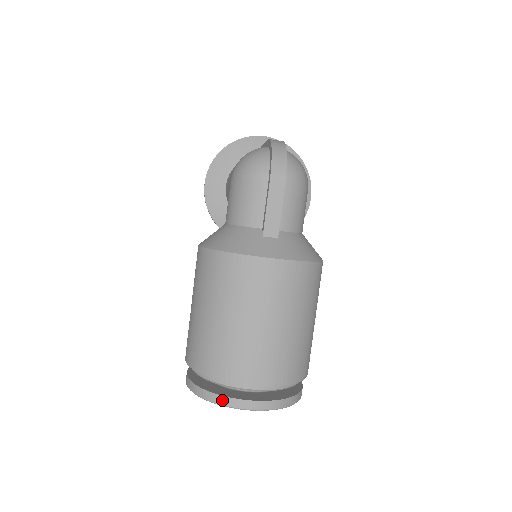
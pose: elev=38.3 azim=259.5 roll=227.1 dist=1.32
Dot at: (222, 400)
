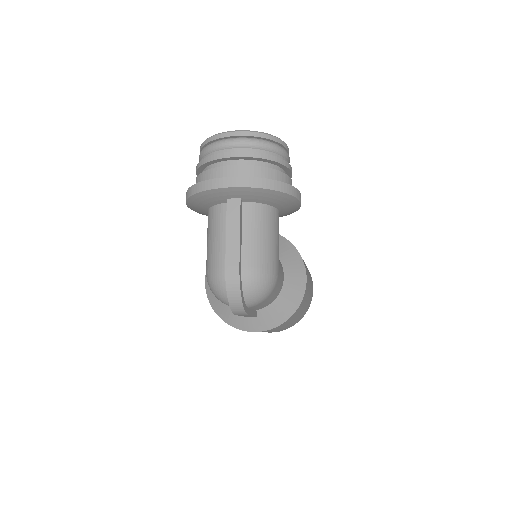
Dot at: occluded
